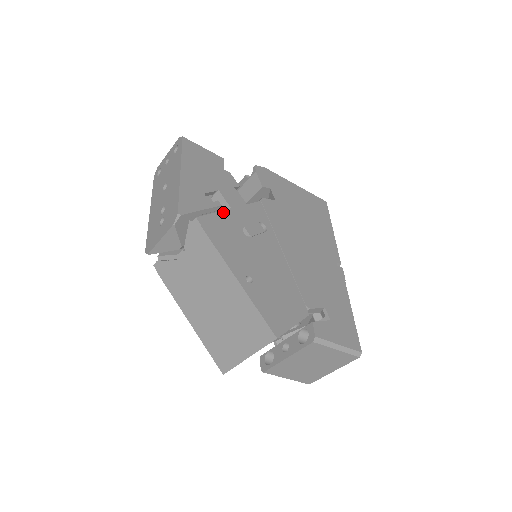
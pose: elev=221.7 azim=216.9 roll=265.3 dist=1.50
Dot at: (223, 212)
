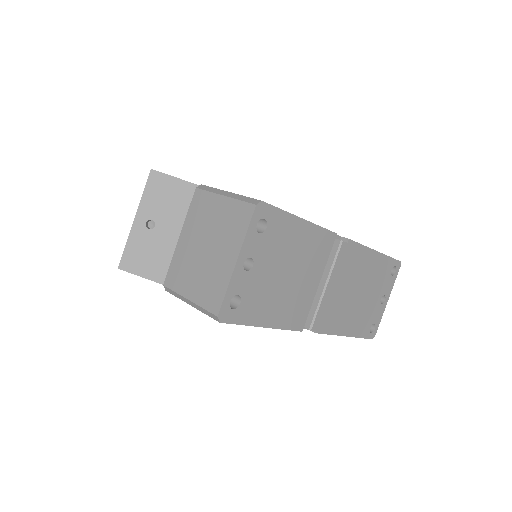
Dot at: occluded
